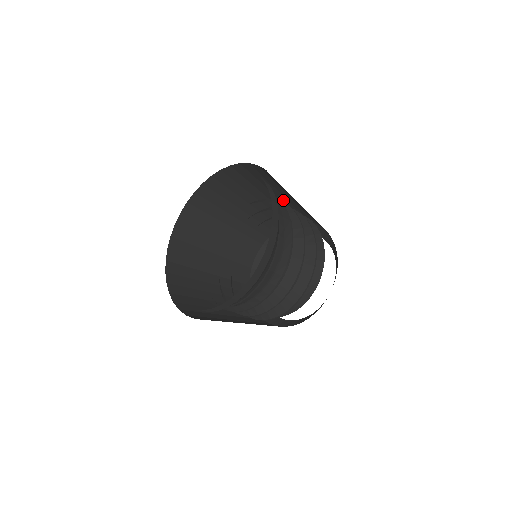
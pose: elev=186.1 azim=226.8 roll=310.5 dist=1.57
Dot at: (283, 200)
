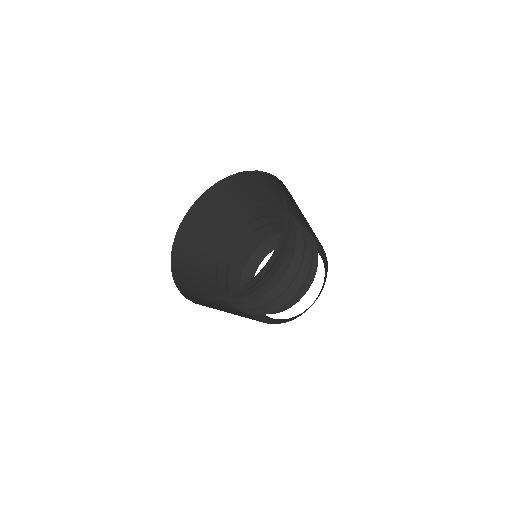
Dot at: (288, 210)
